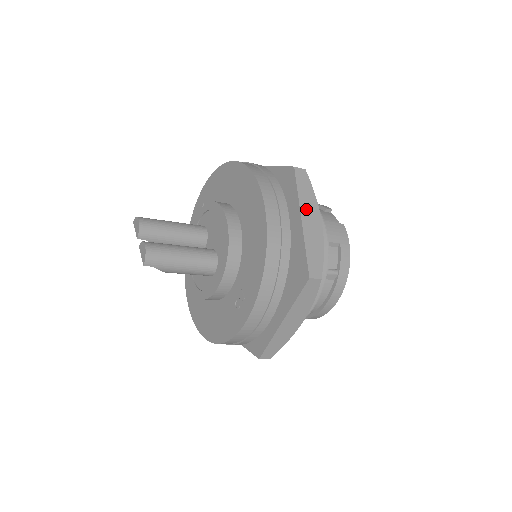
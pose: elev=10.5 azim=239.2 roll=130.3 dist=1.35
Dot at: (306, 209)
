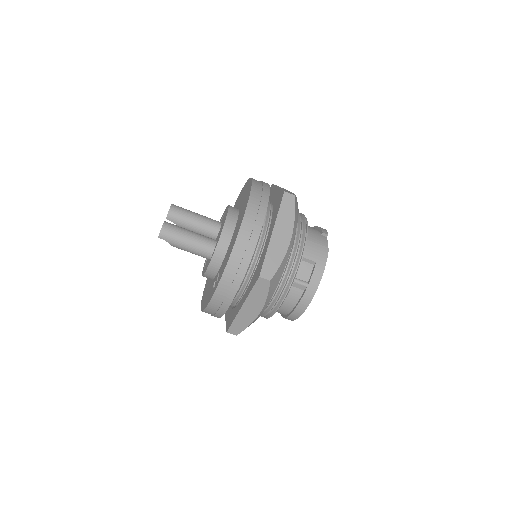
Dot at: (281, 225)
